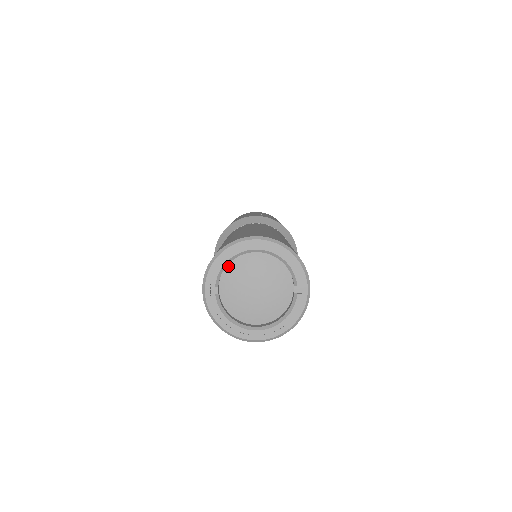
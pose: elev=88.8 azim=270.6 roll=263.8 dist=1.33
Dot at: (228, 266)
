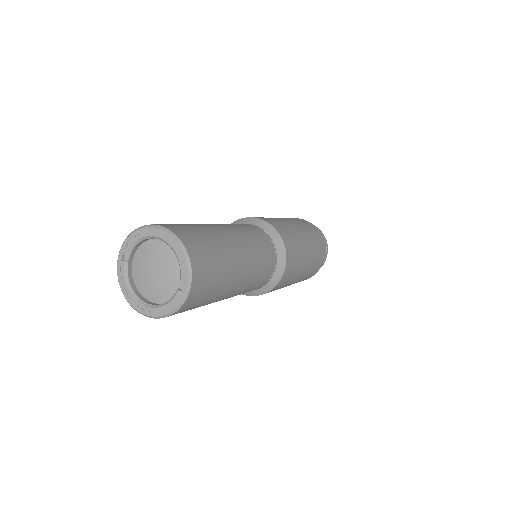
Dot at: (144, 243)
